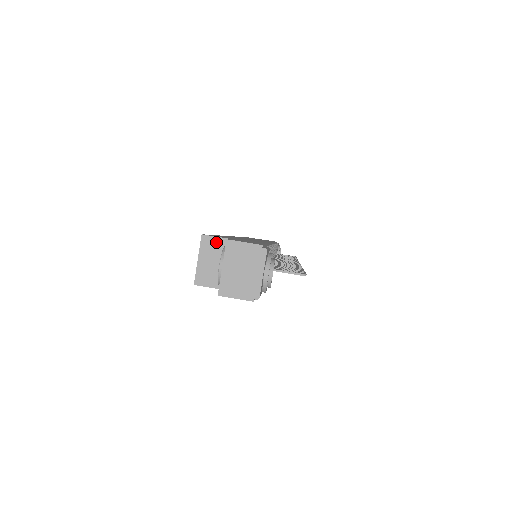
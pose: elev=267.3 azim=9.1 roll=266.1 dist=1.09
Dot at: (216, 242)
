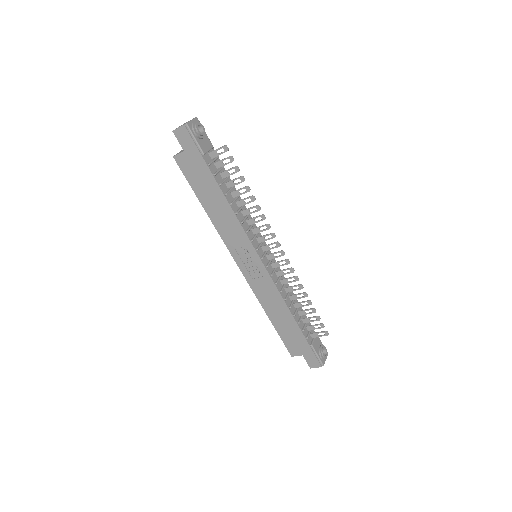
Dot at: occluded
